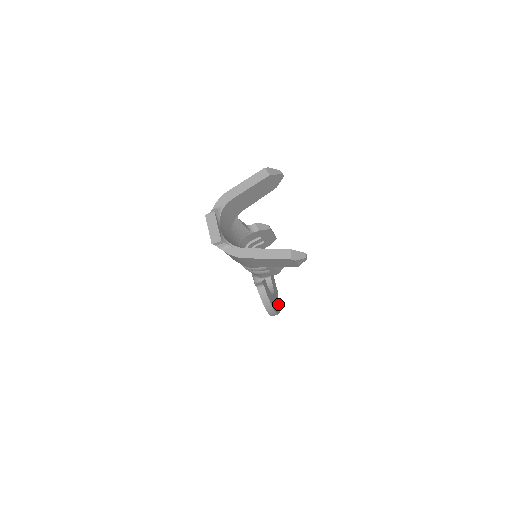
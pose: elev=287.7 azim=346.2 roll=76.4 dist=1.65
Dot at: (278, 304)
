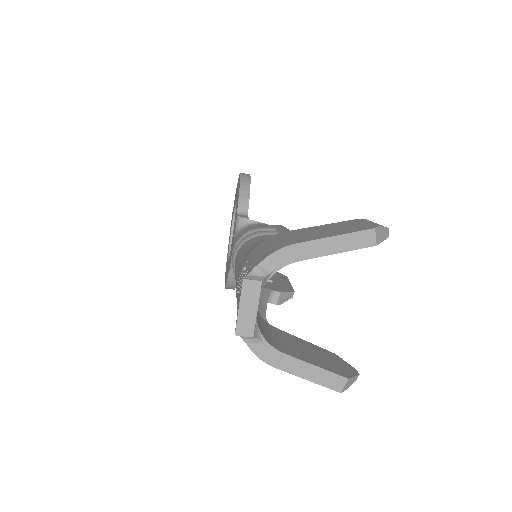
Dot at: occluded
